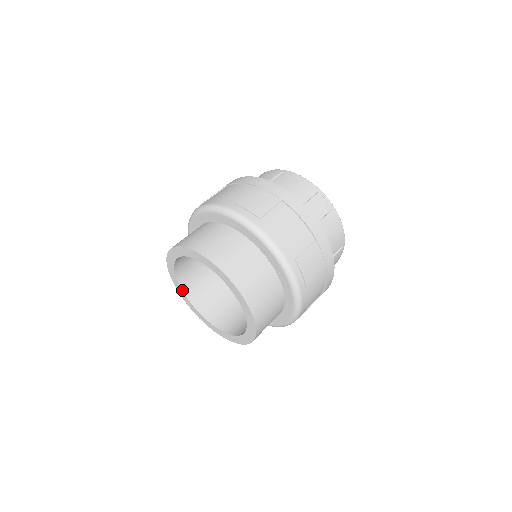
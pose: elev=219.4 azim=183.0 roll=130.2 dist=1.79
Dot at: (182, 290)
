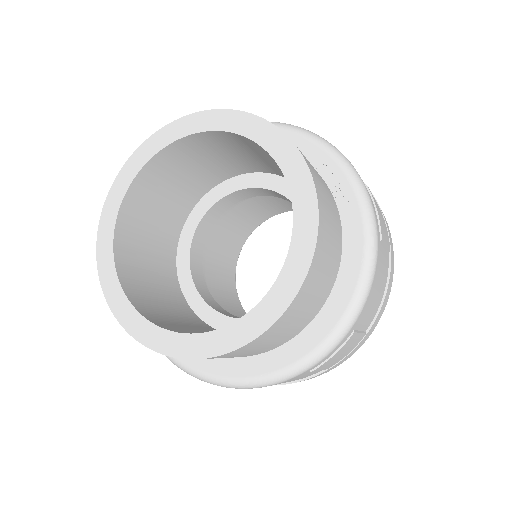
Dot at: (114, 258)
